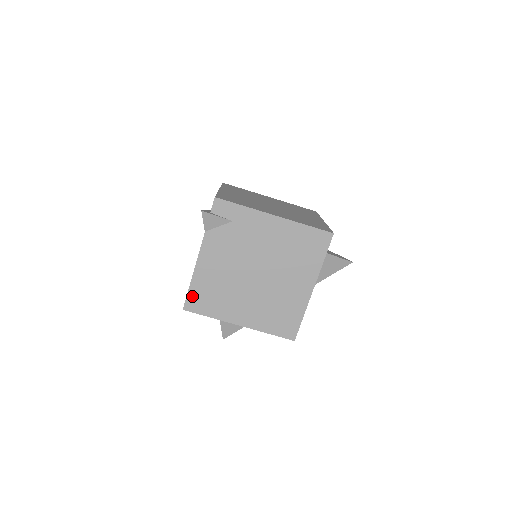
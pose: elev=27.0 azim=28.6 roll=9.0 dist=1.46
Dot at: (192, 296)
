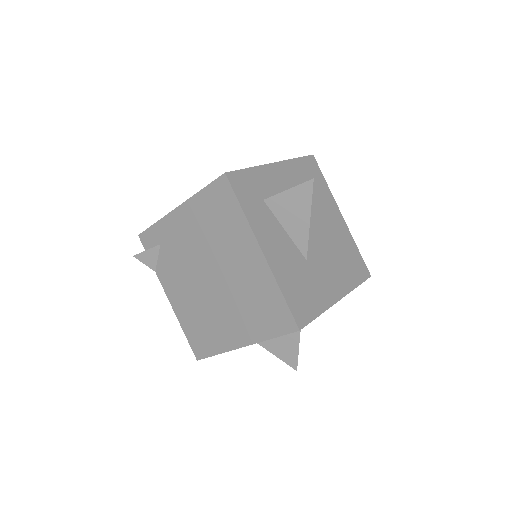
Dot at: (192, 341)
